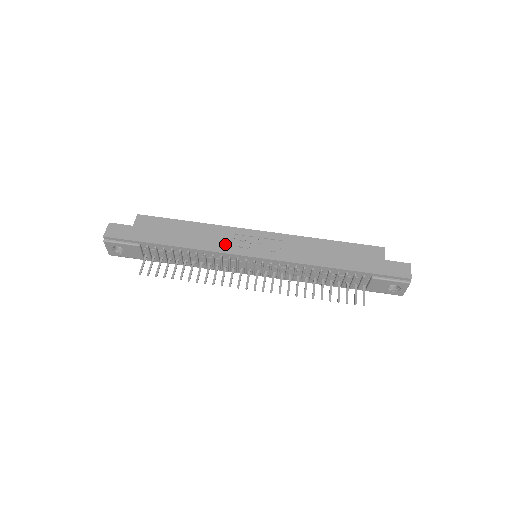
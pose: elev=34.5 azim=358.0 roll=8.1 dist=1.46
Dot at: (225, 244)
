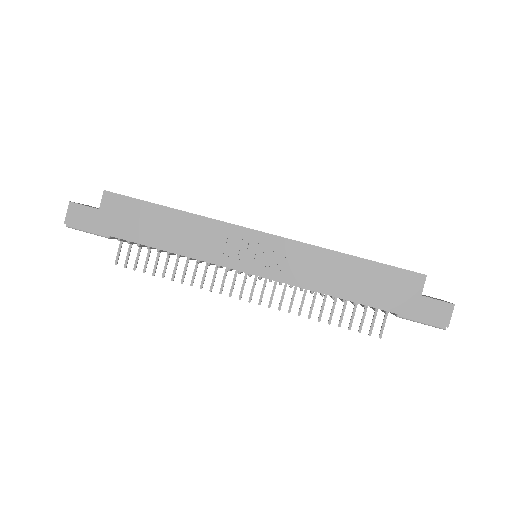
Dot at: (214, 250)
